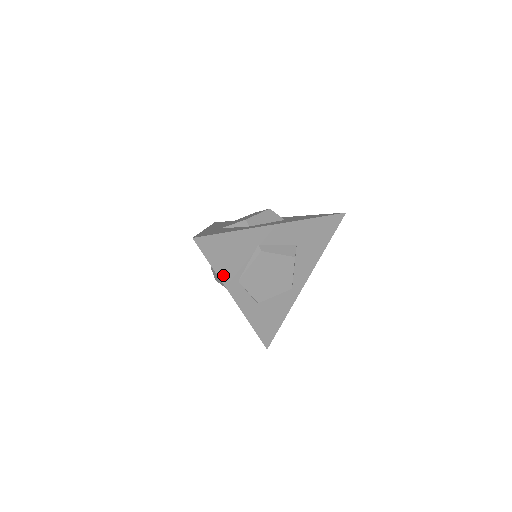
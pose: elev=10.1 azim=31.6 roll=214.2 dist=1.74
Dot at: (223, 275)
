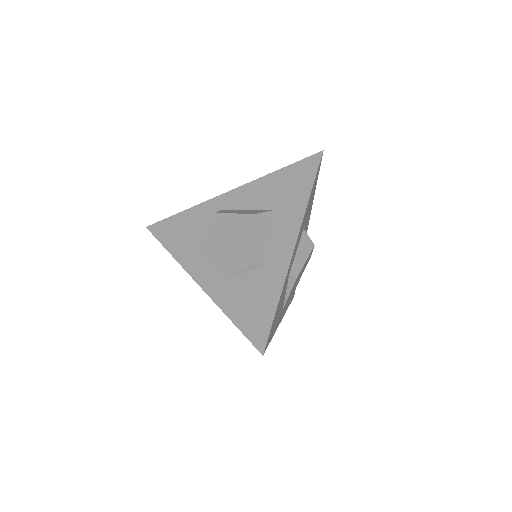
Dot at: (276, 326)
